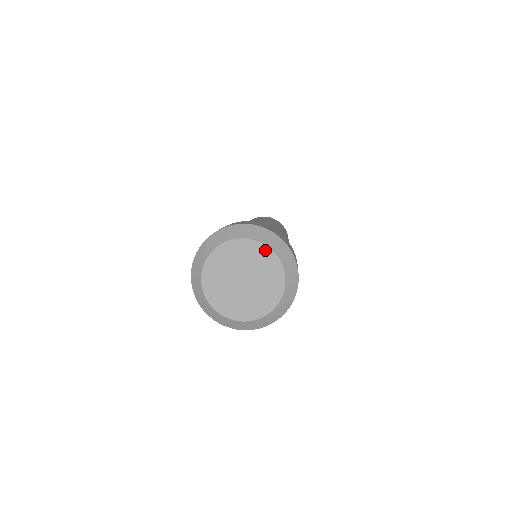
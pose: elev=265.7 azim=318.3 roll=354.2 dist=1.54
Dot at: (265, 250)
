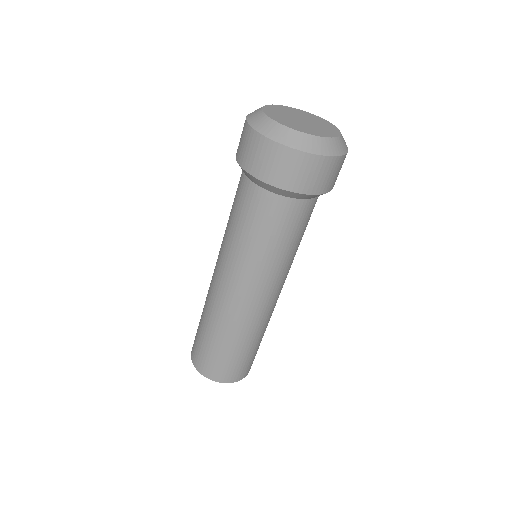
Dot at: (333, 126)
